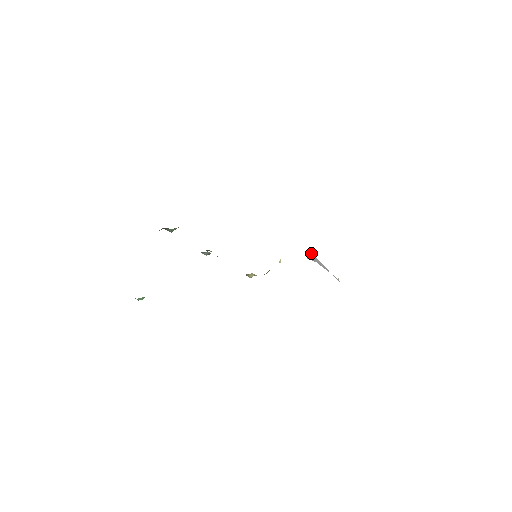
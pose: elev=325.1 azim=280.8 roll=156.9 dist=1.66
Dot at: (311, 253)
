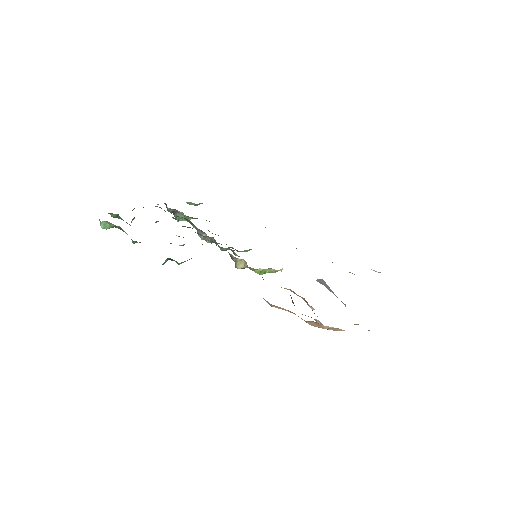
Dot at: occluded
